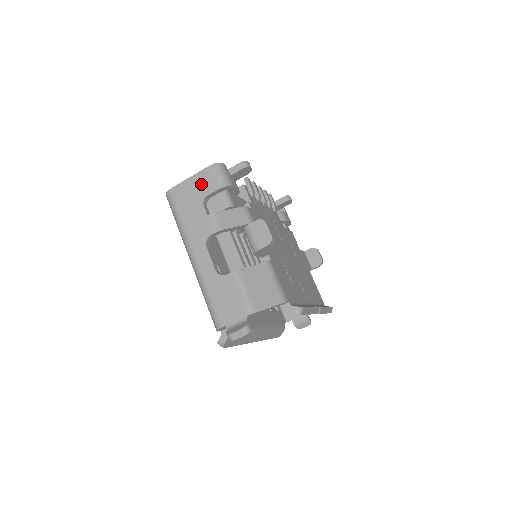
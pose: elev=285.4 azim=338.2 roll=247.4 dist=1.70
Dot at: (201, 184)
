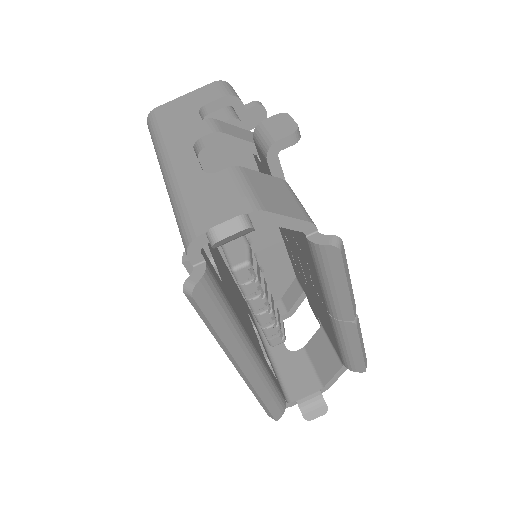
Dot at: (200, 96)
